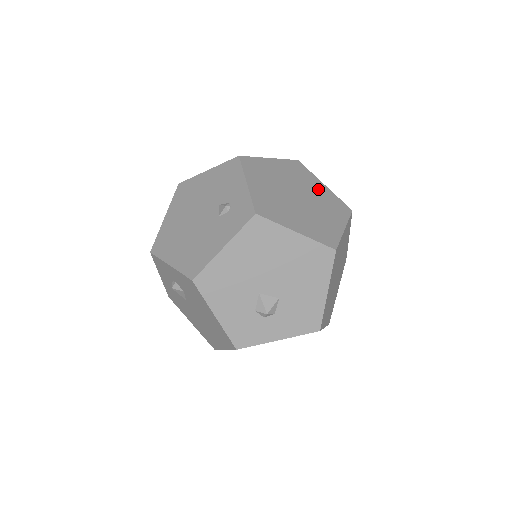
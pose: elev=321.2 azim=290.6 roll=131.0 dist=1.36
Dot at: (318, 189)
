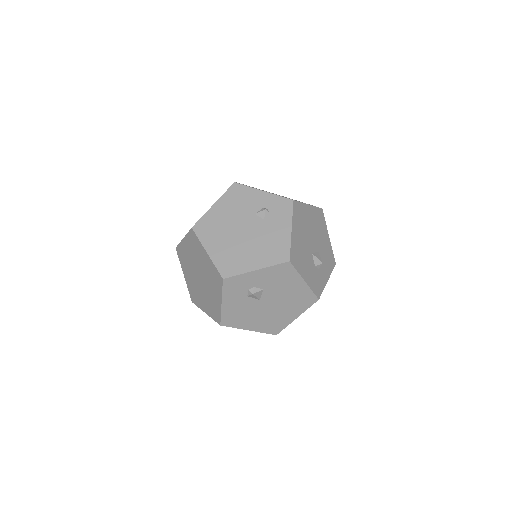
Dot at: occluded
